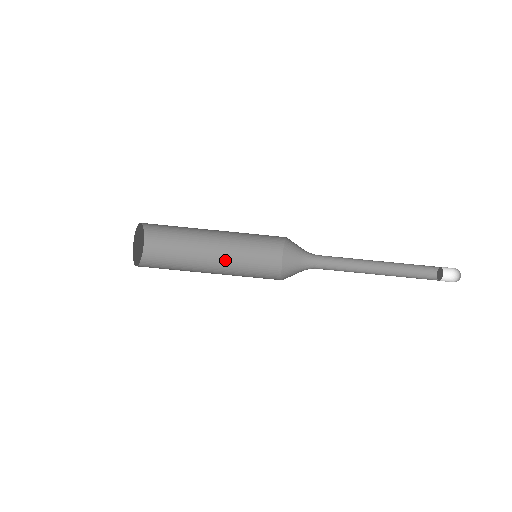
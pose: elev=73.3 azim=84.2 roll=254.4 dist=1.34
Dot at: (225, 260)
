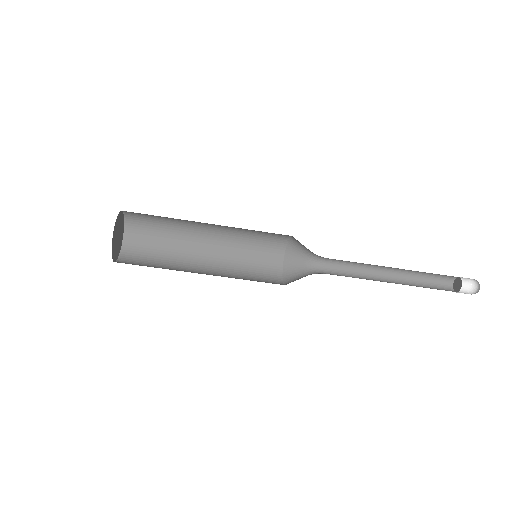
Dot at: (219, 252)
